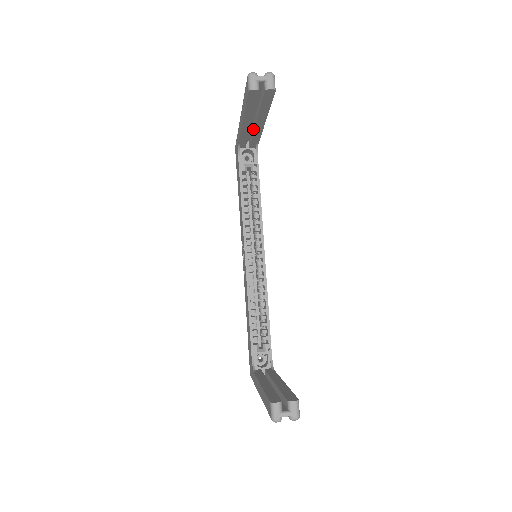
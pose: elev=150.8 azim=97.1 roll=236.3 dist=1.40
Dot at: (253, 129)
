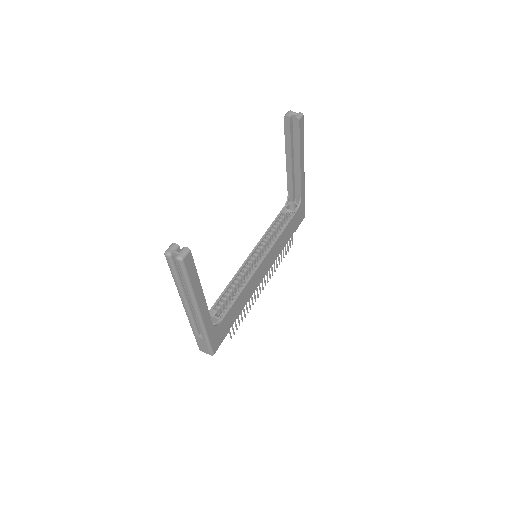
Dot at: (296, 175)
